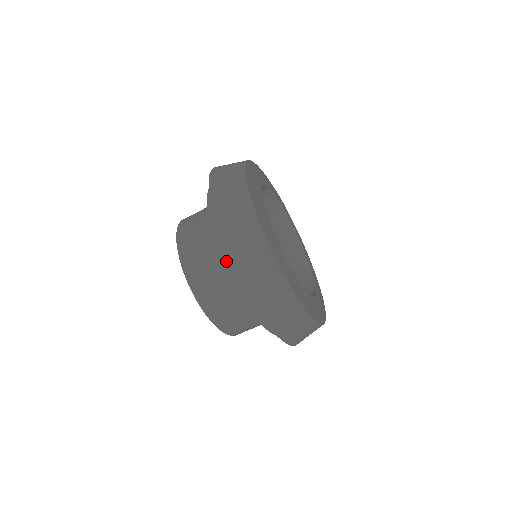
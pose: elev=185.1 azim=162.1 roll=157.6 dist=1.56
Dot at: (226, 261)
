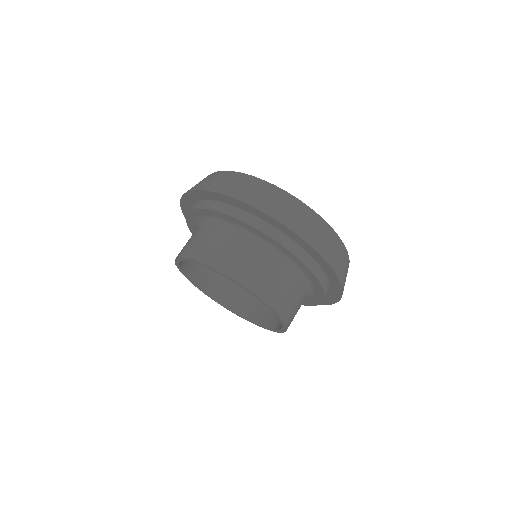
Dot at: (245, 220)
